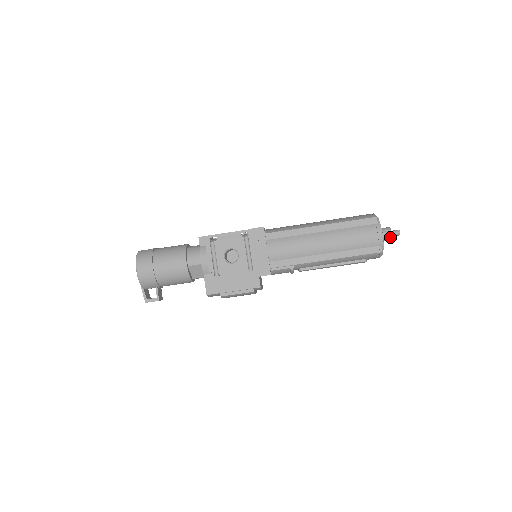
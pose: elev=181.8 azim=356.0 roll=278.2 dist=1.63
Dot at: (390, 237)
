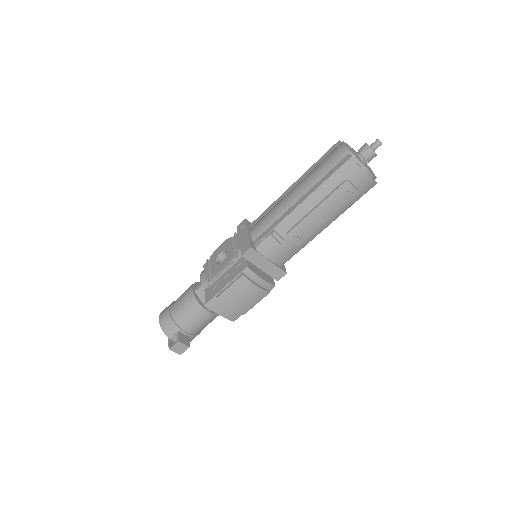
Dot at: (367, 148)
